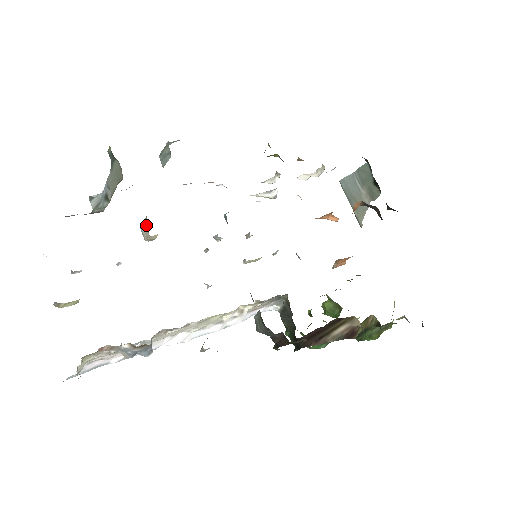
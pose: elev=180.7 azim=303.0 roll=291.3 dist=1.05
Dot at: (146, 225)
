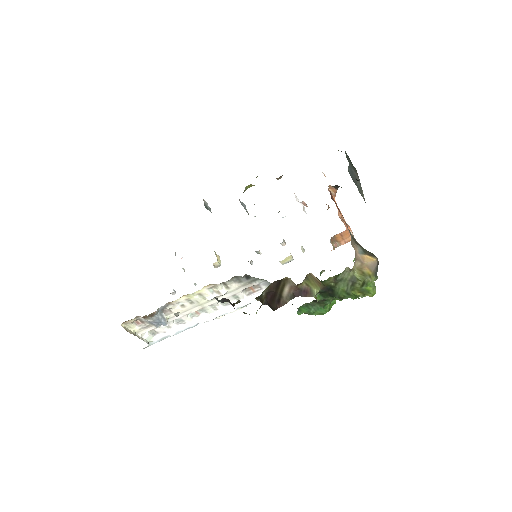
Dot at: occluded
